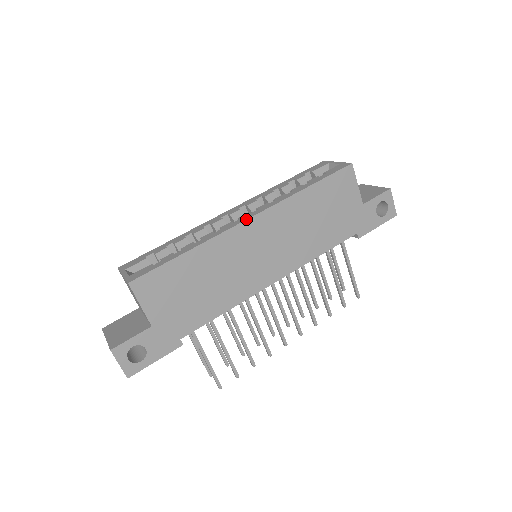
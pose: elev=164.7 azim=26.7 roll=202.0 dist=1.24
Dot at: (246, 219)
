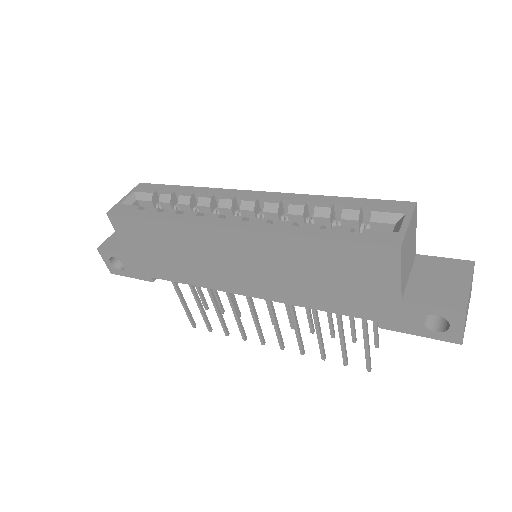
Dot at: (223, 226)
